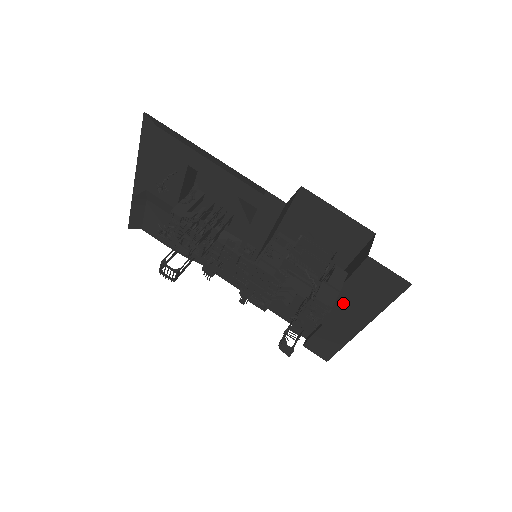
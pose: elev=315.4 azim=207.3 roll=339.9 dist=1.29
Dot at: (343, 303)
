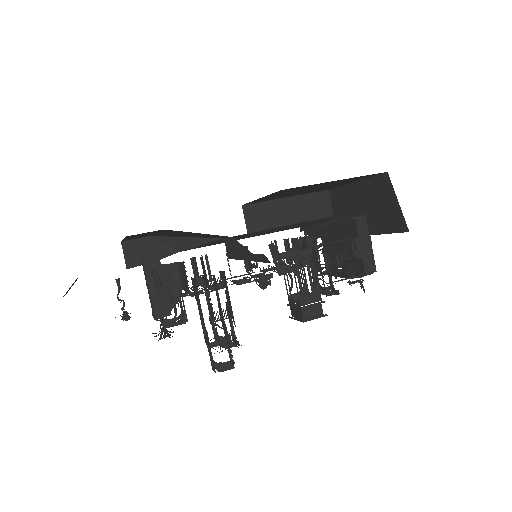
Dot at: occluded
